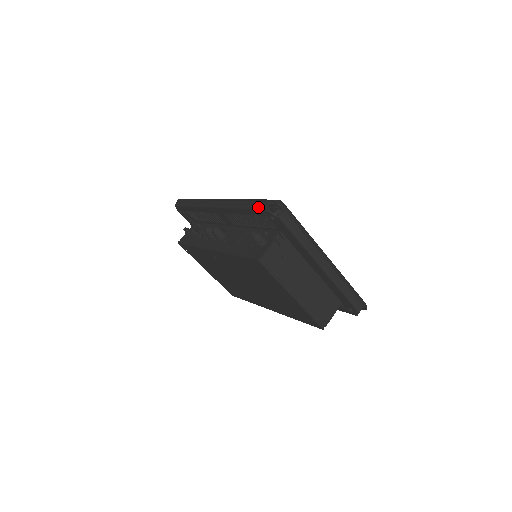
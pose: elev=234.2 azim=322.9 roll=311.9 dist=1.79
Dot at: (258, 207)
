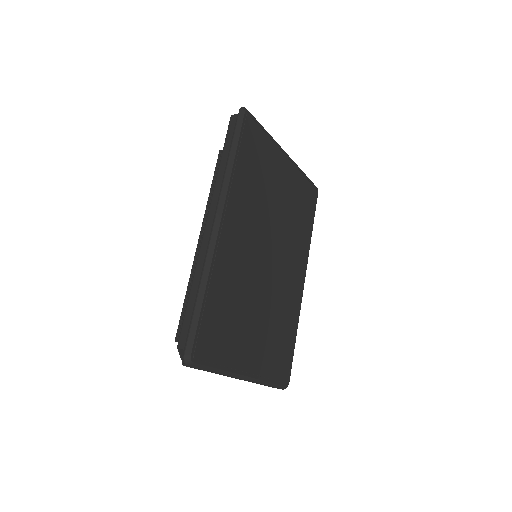
Dot at: (180, 333)
